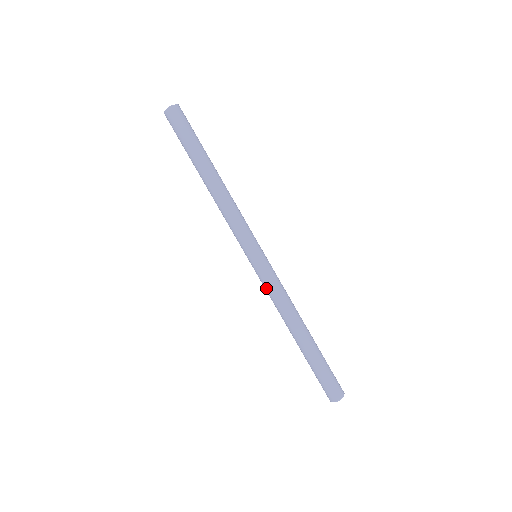
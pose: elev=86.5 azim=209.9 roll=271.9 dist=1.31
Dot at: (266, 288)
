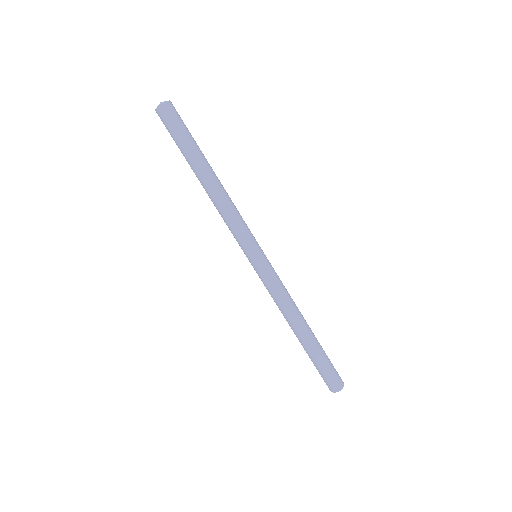
Dot at: occluded
